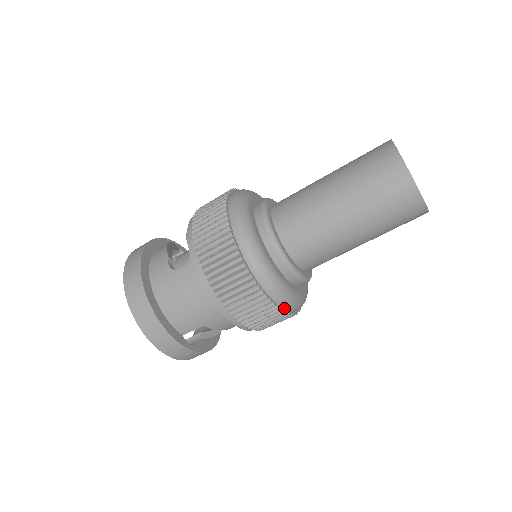
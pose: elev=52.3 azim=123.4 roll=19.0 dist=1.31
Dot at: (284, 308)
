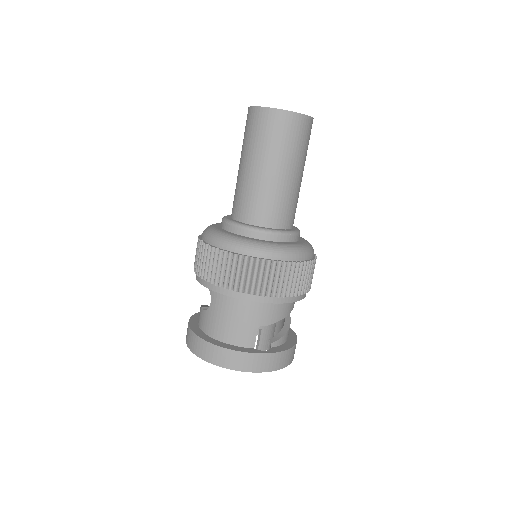
Dot at: (288, 260)
